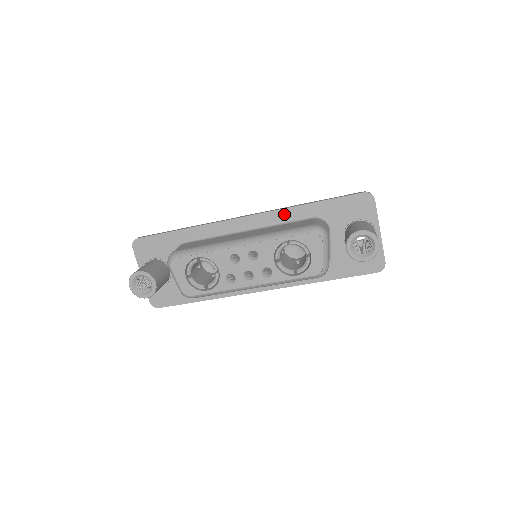
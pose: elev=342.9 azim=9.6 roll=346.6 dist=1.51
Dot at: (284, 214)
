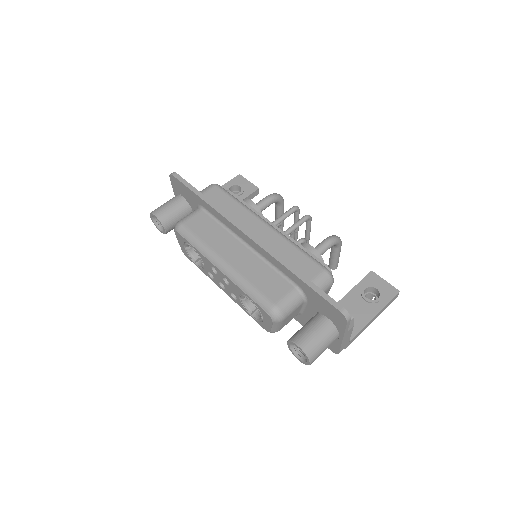
Dot at: (275, 262)
